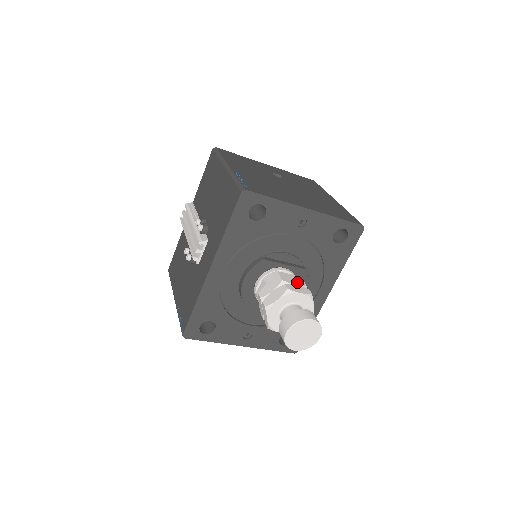
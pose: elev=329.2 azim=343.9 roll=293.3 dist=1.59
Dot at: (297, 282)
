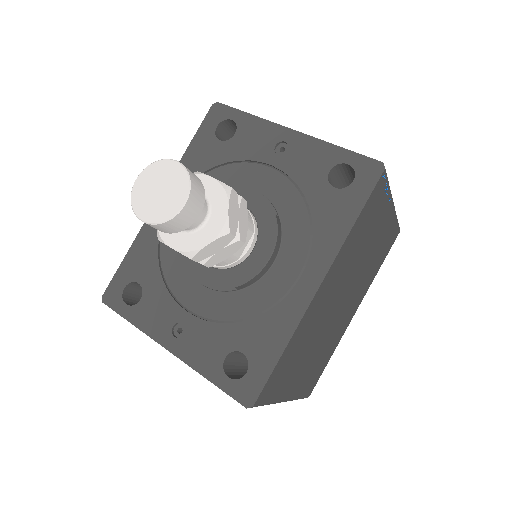
Dot at: occluded
